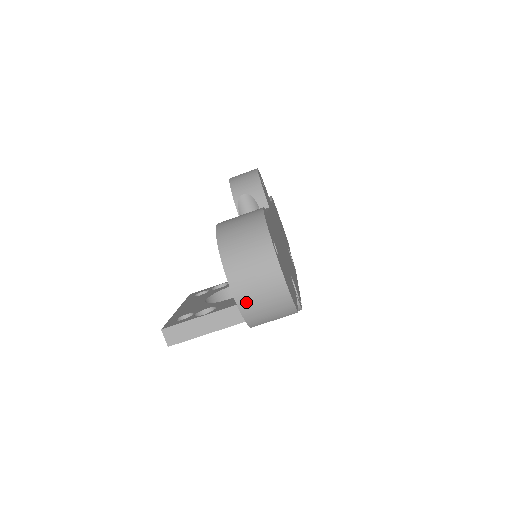
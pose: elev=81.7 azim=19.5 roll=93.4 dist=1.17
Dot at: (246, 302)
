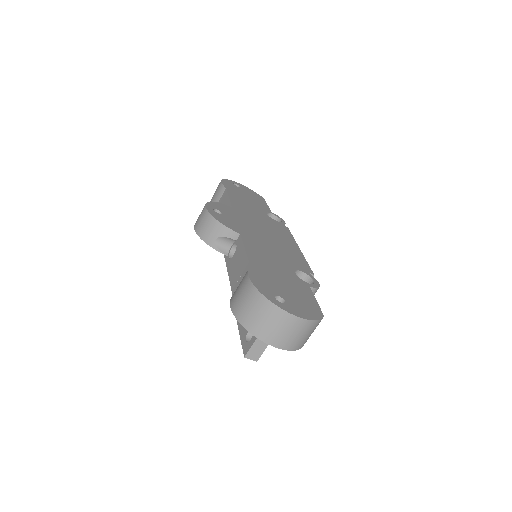
Dot at: (291, 345)
